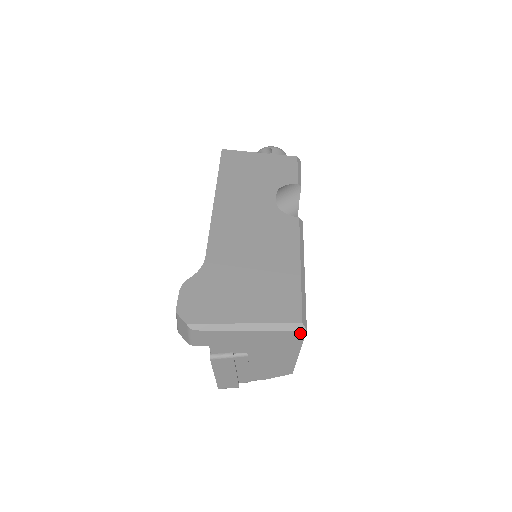
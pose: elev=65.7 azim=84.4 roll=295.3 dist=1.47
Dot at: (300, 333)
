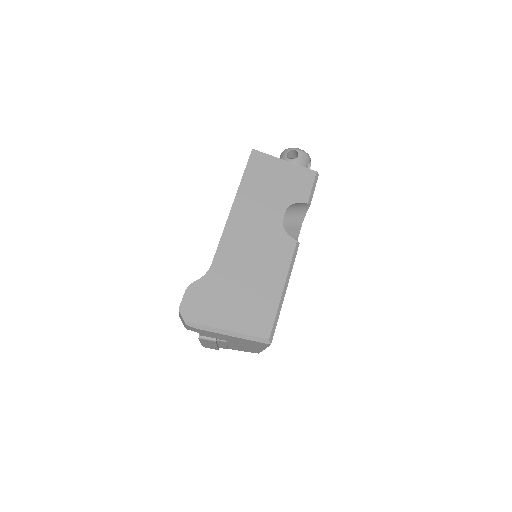
Dot at: (266, 344)
